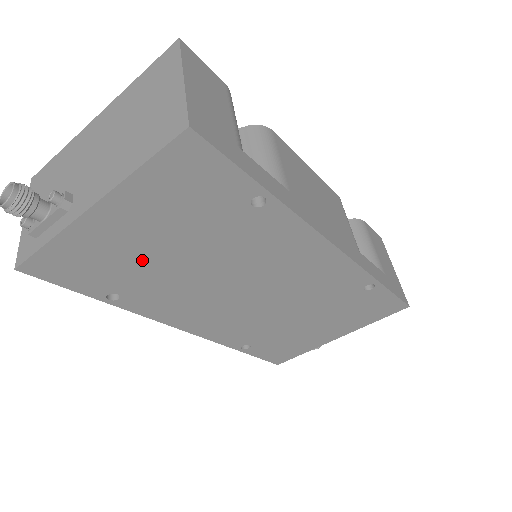
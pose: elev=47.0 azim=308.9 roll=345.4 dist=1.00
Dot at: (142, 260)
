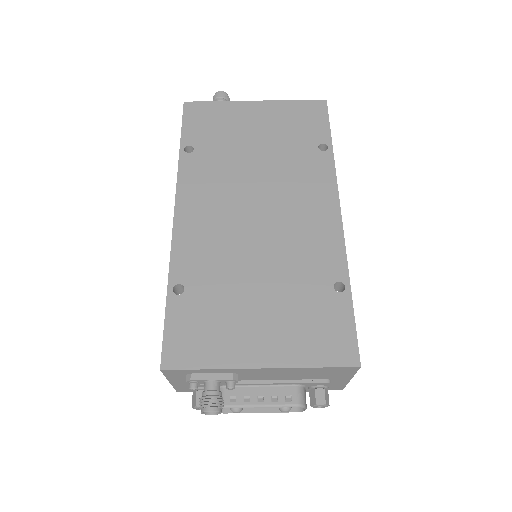
Dot at: (236, 139)
